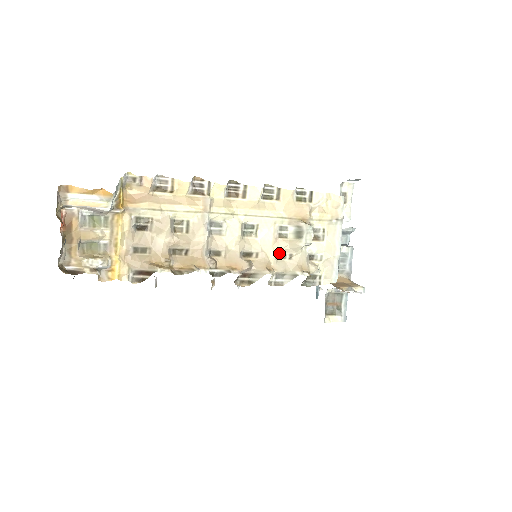
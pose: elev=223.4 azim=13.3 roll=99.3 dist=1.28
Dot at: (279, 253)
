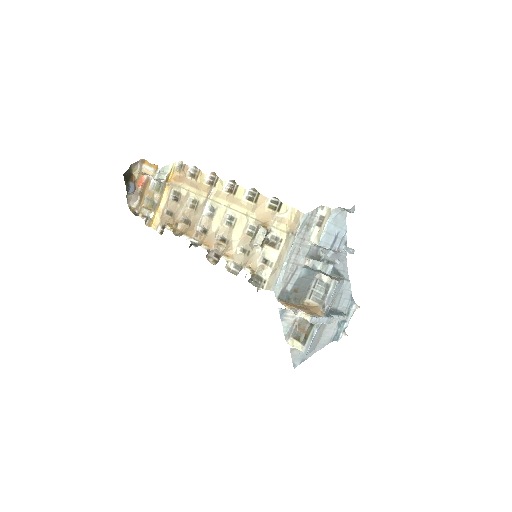
Dot at: (244, 247)
